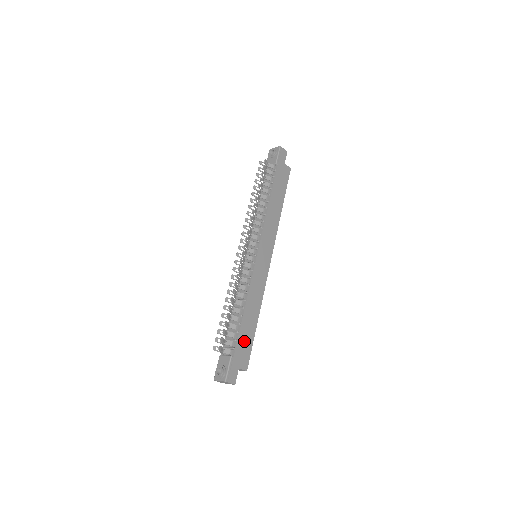
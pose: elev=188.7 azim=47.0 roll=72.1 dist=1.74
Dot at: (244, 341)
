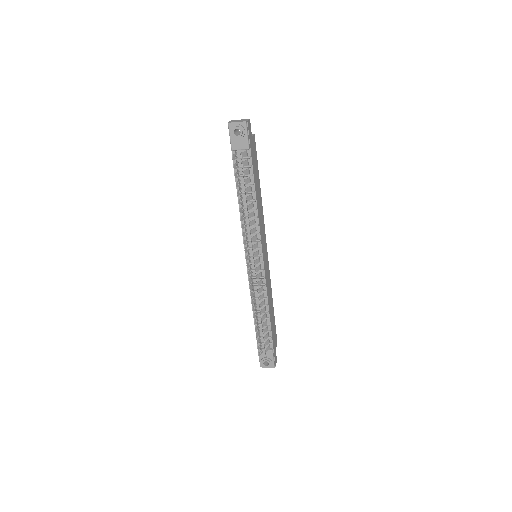
Dot at: (273, 331)
